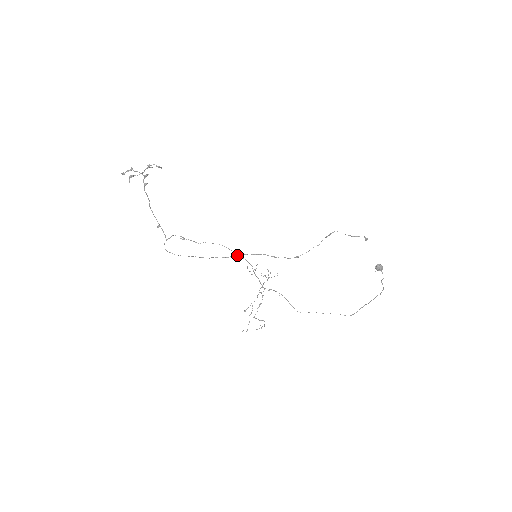
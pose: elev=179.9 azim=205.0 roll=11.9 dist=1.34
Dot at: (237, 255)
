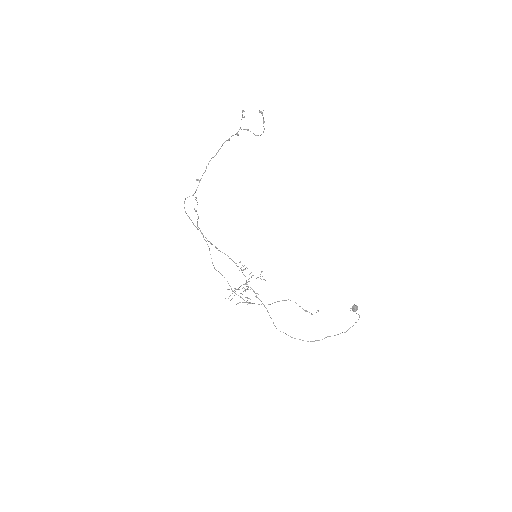
Dot at: (227, 255)
